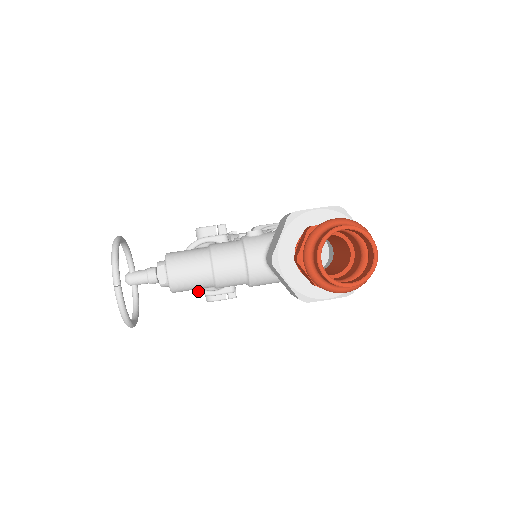
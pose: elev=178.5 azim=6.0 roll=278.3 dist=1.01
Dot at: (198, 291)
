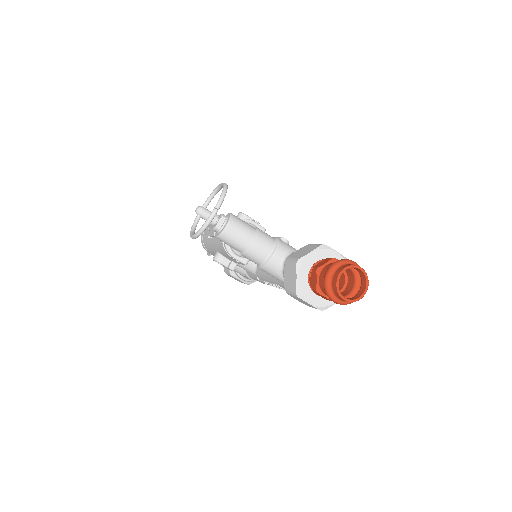
Dot at: (228, 248)
